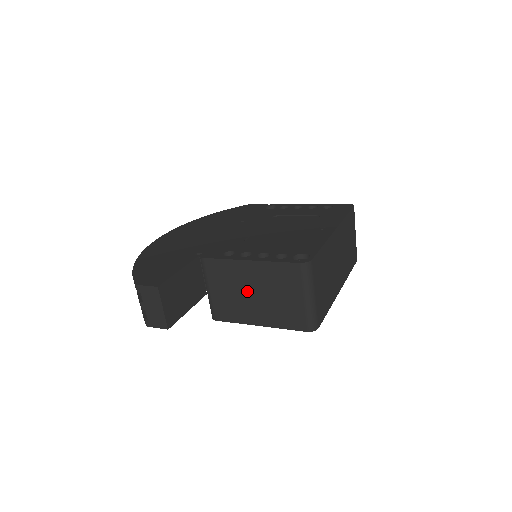
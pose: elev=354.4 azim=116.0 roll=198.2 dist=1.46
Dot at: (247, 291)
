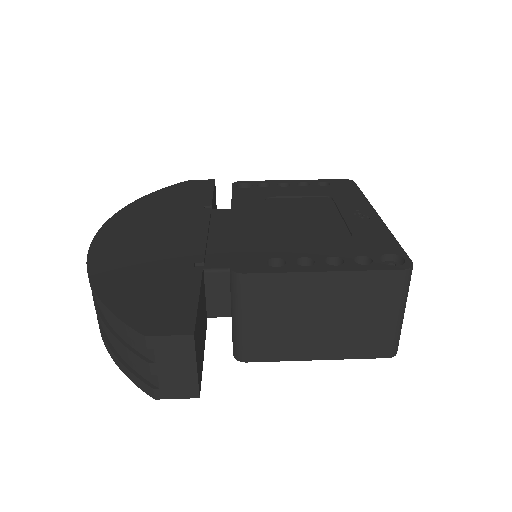
Dot at: (309, 315)
